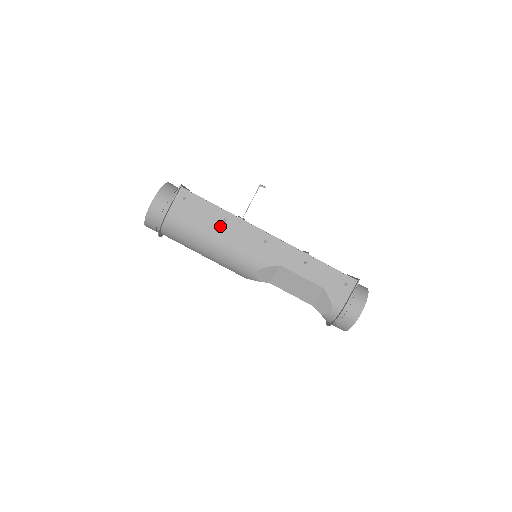
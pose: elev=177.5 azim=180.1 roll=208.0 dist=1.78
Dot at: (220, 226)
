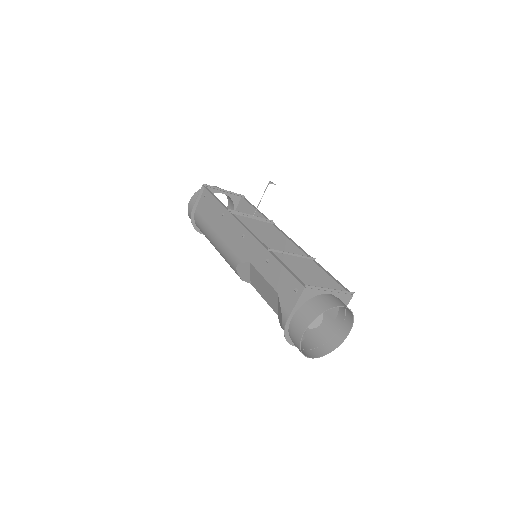
Dot at: (219, 221)
